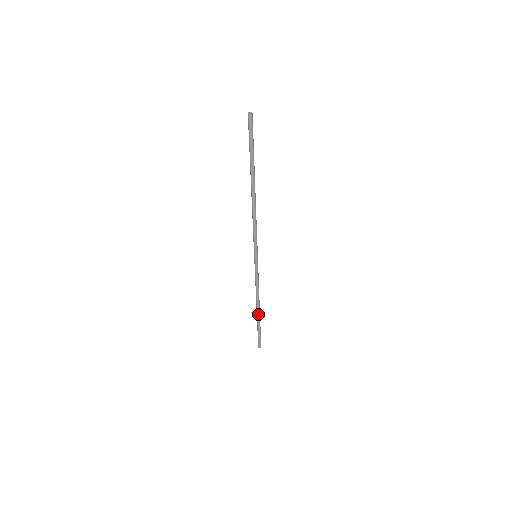
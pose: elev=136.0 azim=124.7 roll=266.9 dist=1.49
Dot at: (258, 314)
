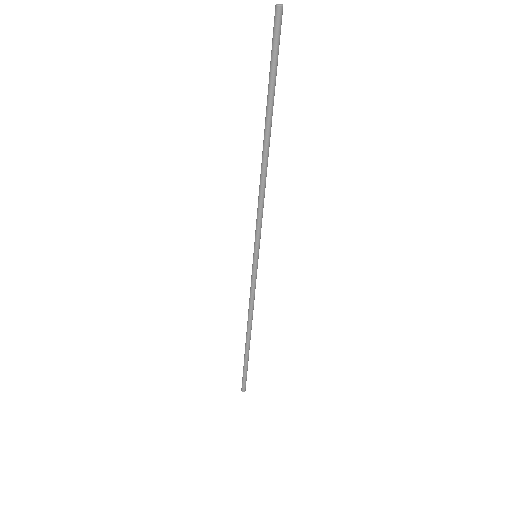
Dot at: (247, 343)
